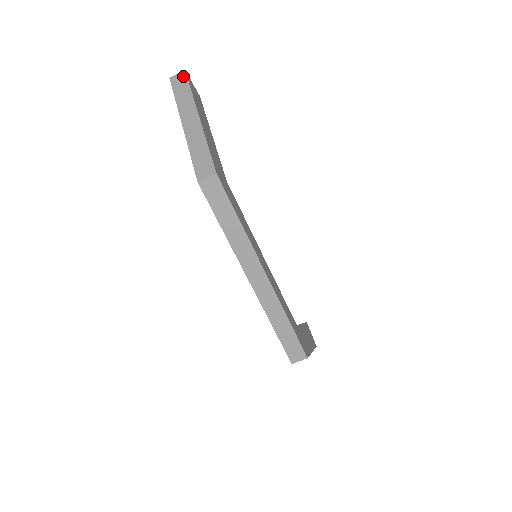
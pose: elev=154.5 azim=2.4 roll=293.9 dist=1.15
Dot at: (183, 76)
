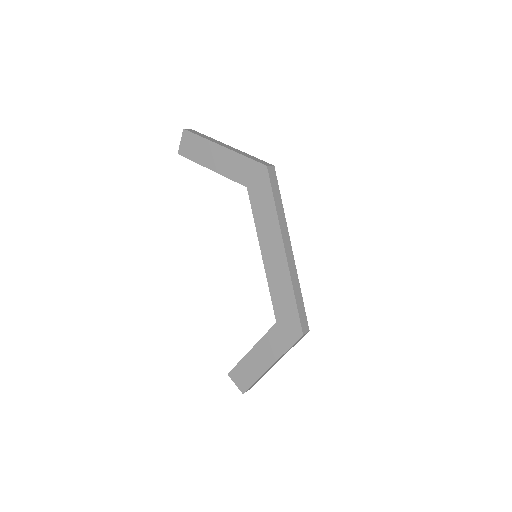
Dot at: (194, 131)
